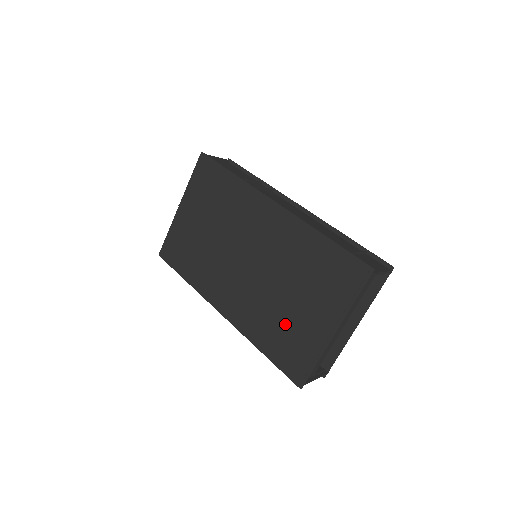
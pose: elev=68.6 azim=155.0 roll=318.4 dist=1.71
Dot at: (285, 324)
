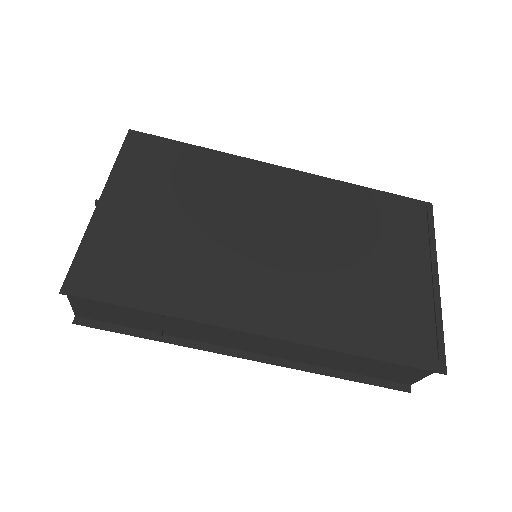
Dot at: (375, 298)
